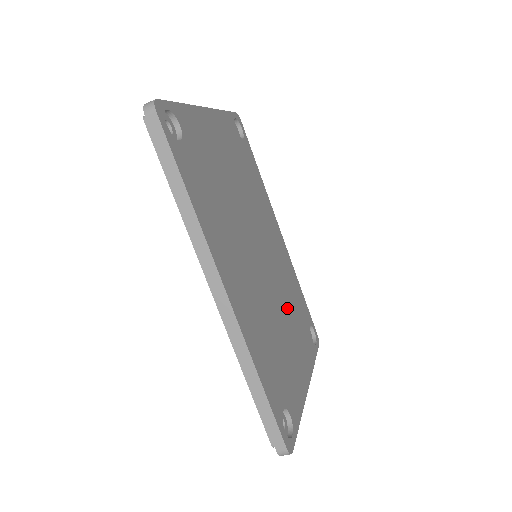
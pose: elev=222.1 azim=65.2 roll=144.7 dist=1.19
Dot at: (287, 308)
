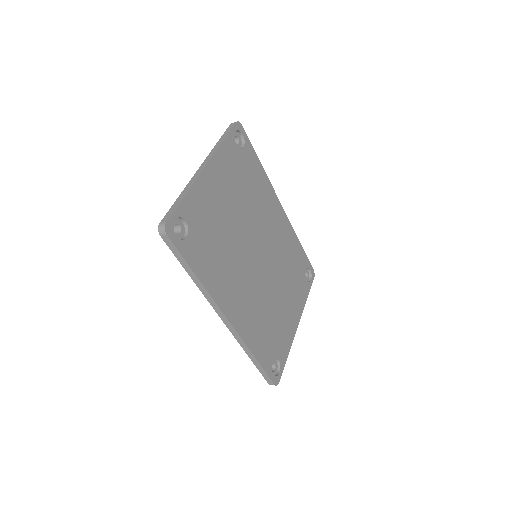
Dot at: (283, 277)
